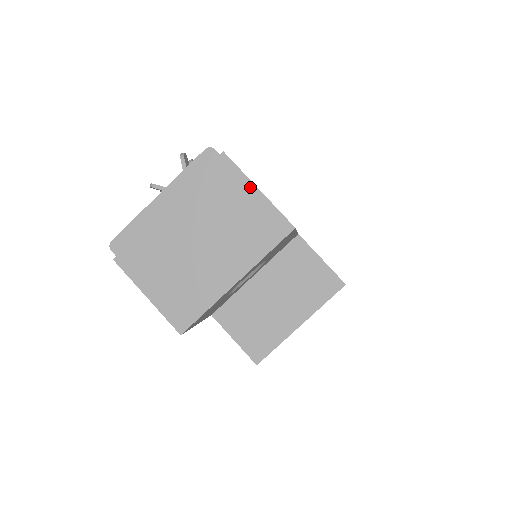
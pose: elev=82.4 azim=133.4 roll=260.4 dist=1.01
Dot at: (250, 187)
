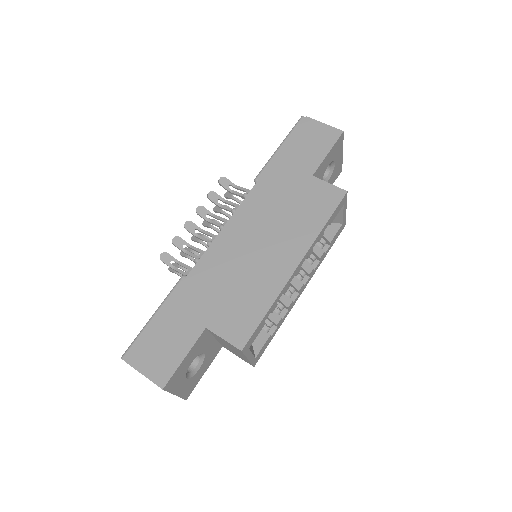
Dot at: (141, 373)
